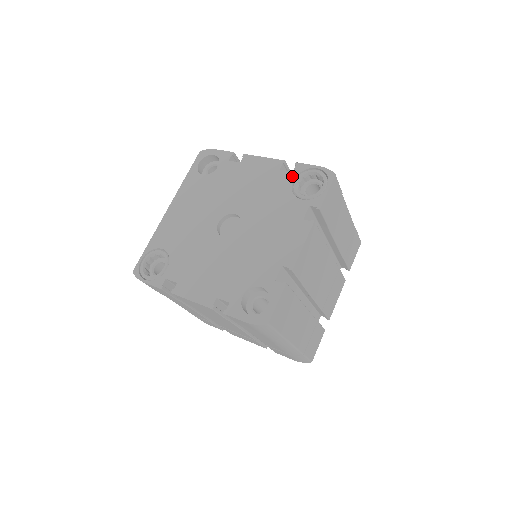
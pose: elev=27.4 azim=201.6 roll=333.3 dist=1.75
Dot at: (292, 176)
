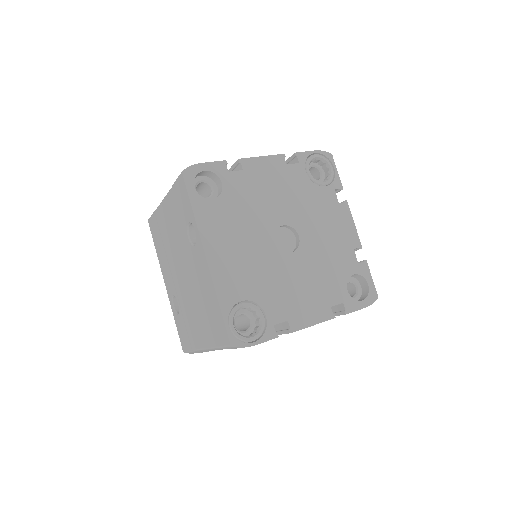
Dot at: (302, 167)
